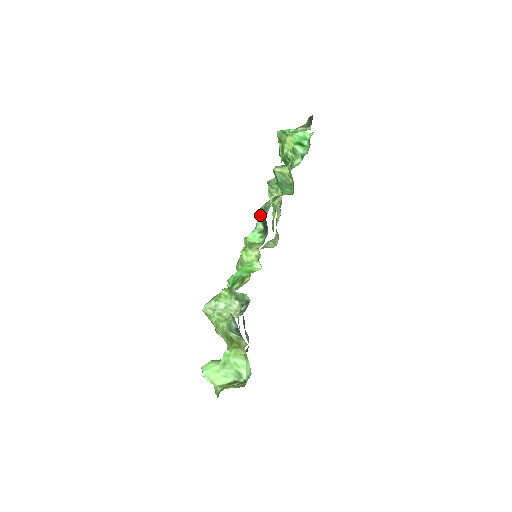
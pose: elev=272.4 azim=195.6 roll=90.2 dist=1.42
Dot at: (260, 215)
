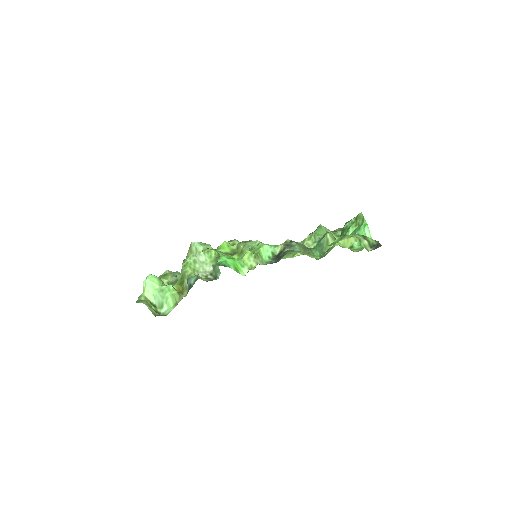
Dot at: (286, 245)
